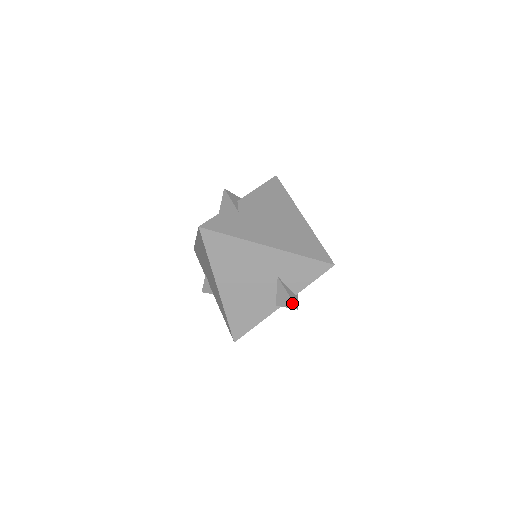
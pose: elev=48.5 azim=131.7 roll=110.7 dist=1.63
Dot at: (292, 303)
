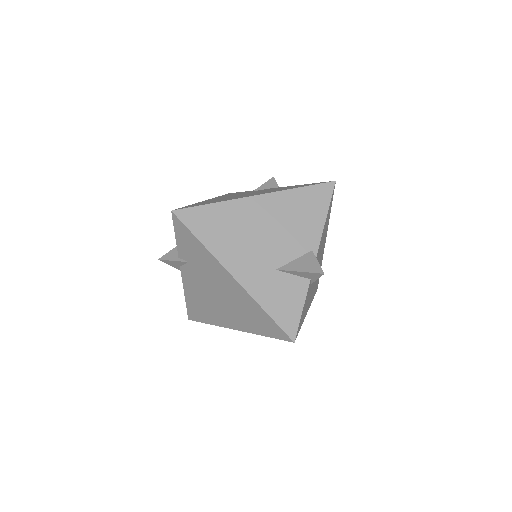
Dot at: occluded
